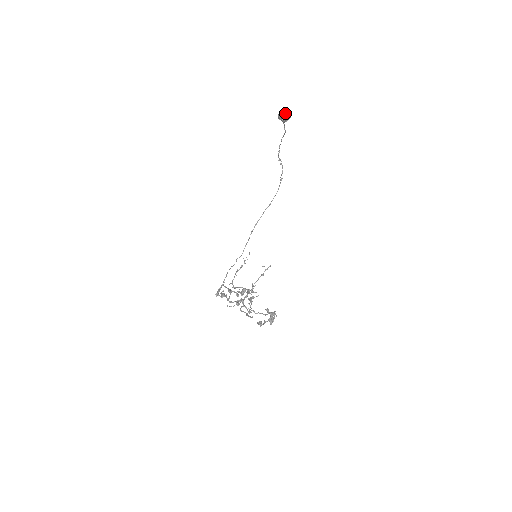
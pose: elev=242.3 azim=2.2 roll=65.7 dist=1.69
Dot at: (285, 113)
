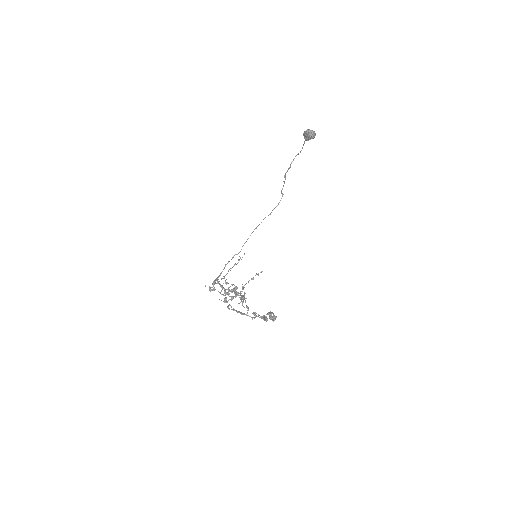
Dot at: (313, 131)
